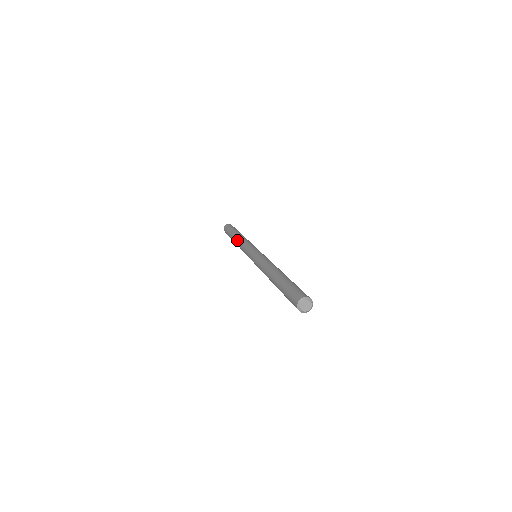
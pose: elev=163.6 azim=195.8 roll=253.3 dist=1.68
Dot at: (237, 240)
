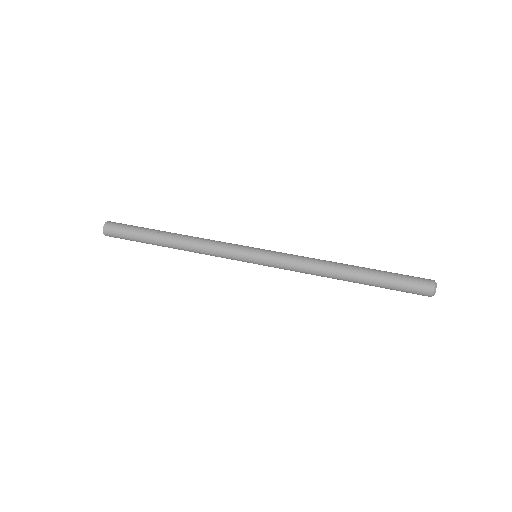
Dot at: (185, 248)
